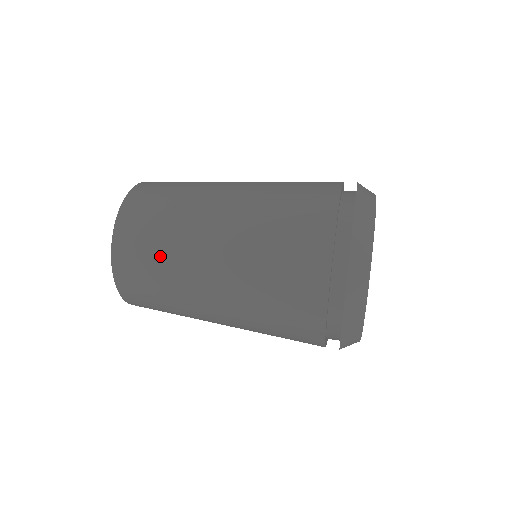
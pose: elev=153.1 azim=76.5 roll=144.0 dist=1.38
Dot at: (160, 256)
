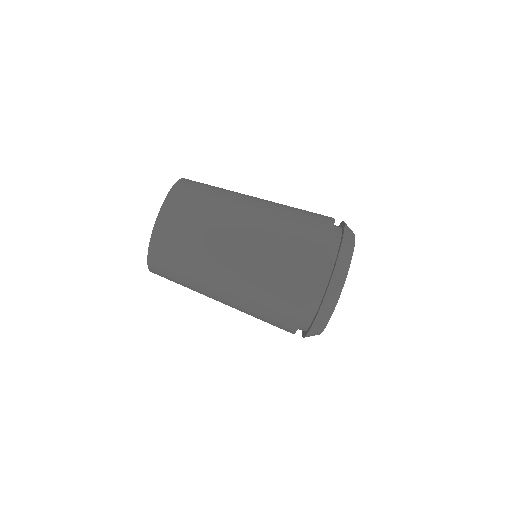
Dot at: (192, 243)
